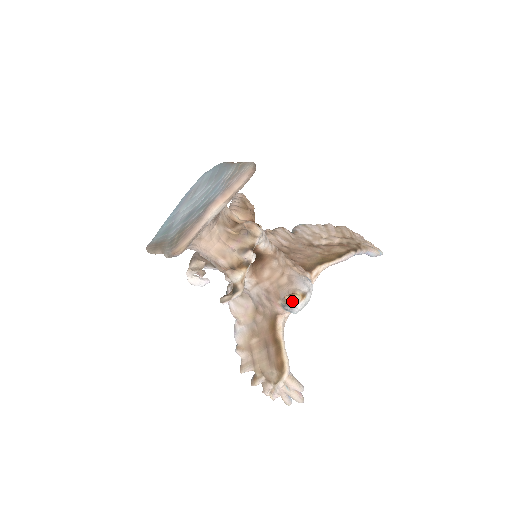
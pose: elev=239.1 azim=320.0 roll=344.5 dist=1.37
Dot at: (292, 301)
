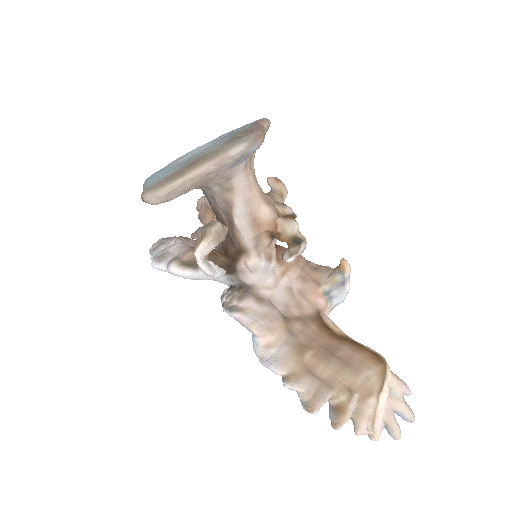
Dot at: occluded
